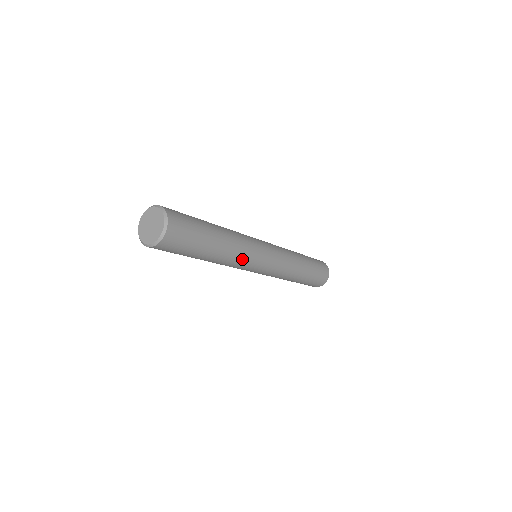
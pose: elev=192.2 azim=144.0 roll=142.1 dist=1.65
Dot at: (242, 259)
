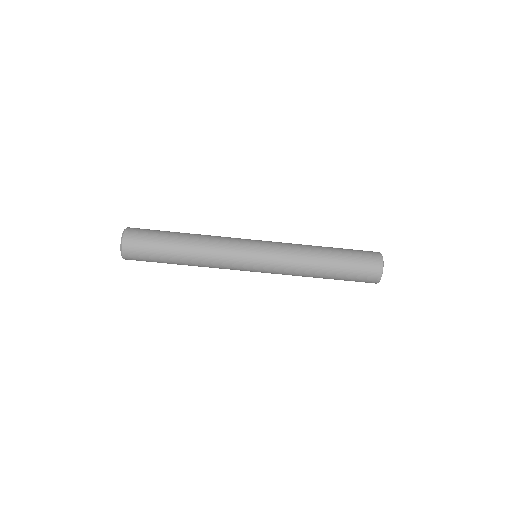
Dot at: (220, 240)
